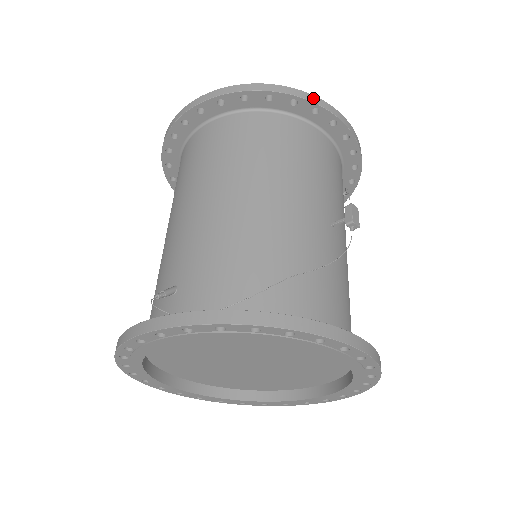
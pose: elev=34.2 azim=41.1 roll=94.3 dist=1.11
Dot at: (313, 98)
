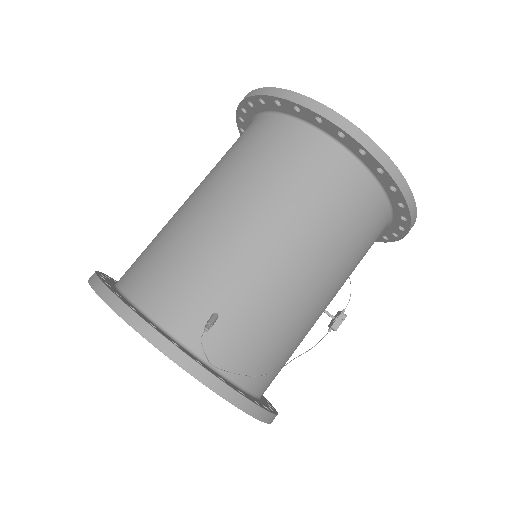
Dot at: (413, 225)
